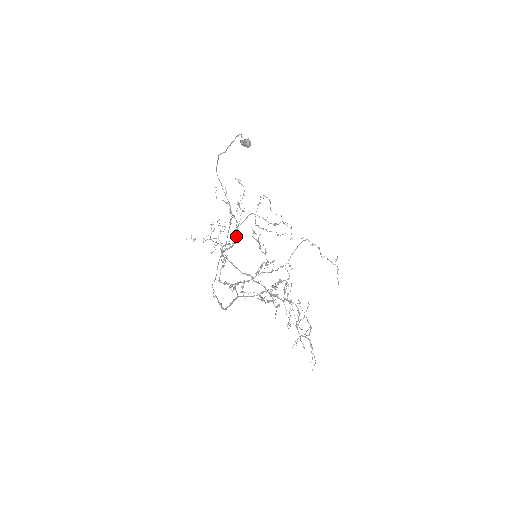
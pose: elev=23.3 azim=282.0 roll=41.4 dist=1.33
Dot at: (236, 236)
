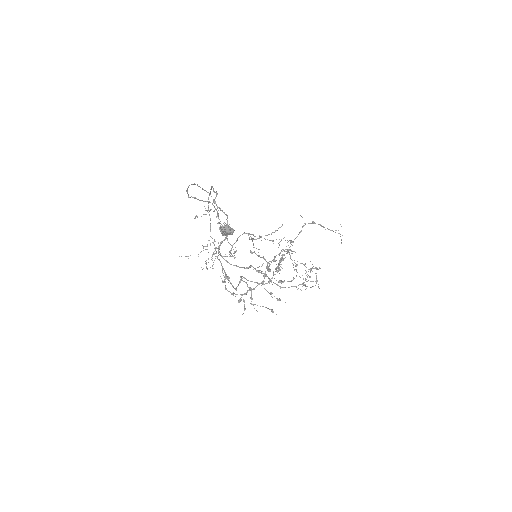
Dot at: (227, 221)
